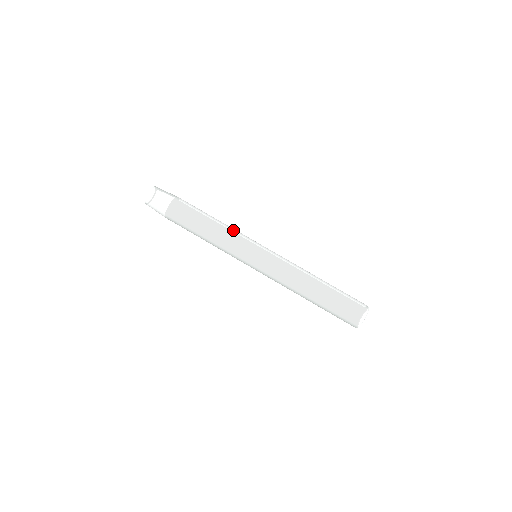
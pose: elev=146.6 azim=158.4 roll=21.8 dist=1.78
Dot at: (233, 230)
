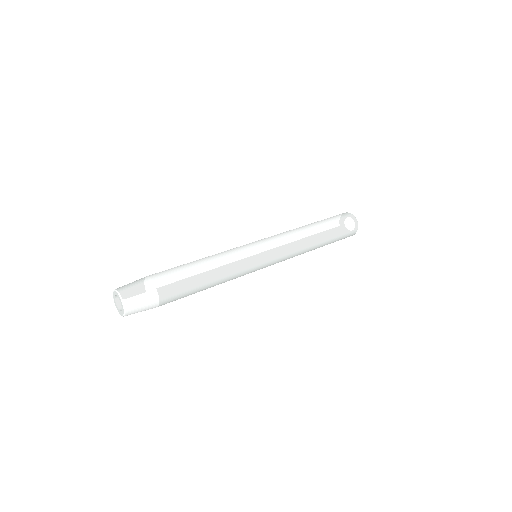
Dot at: (231, 260)
